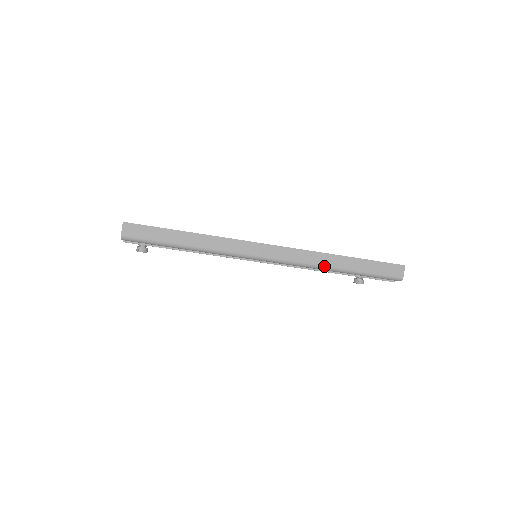
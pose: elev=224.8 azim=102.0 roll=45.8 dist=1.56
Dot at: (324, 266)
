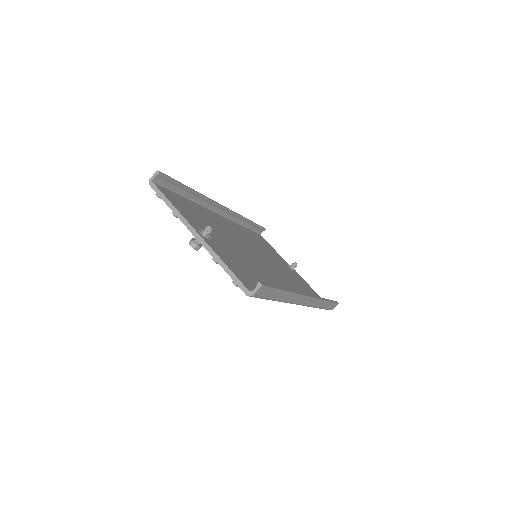
Dot at: (316, 307)
